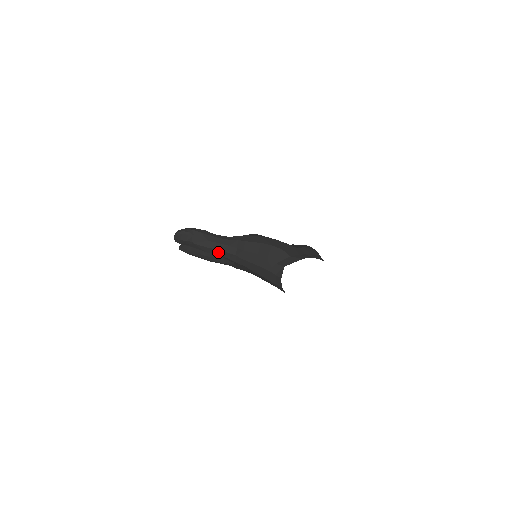
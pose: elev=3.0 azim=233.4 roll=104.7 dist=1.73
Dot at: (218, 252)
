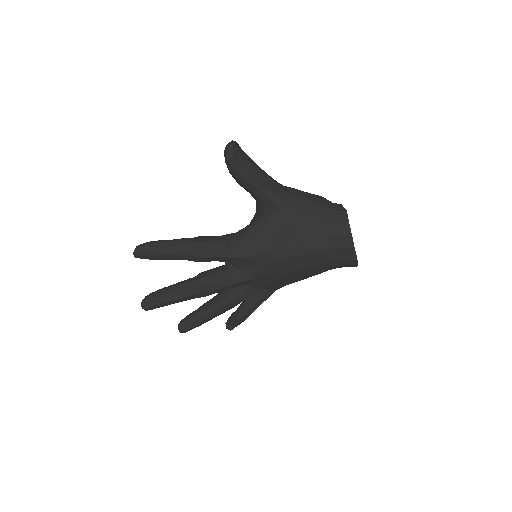
Dot at: (270, 184)
